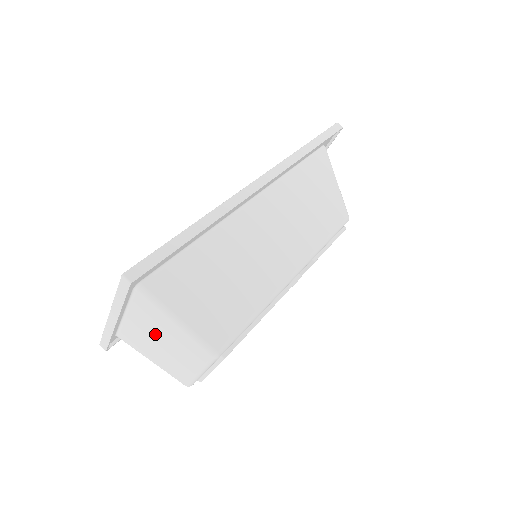
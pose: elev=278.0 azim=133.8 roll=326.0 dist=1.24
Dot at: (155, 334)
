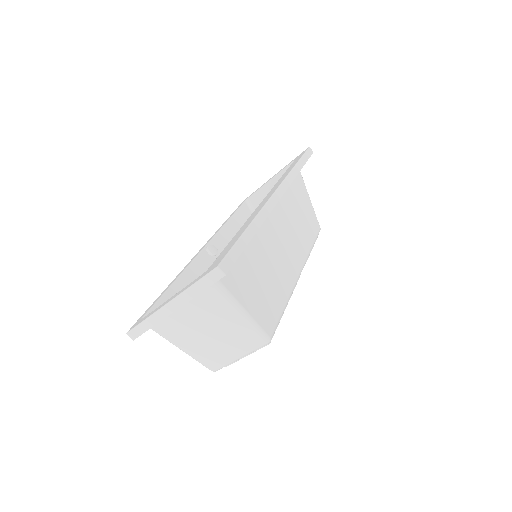
Dot at: (206, 322)
